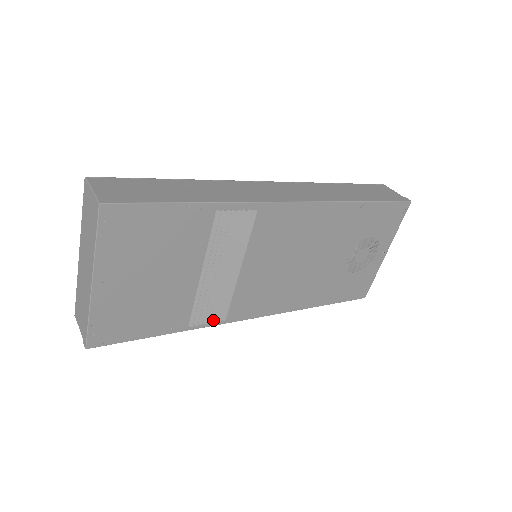
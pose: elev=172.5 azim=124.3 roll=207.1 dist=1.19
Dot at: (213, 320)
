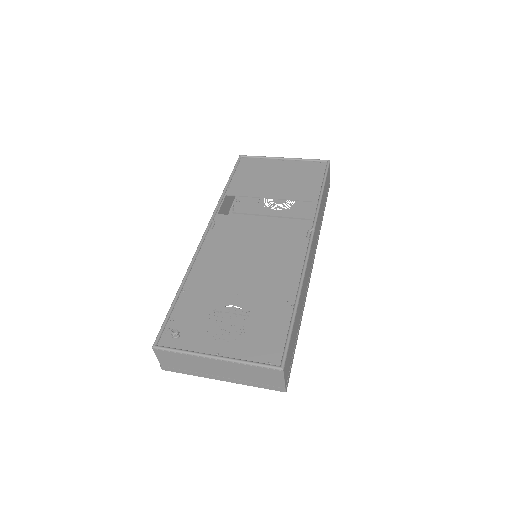
Dot at: occluded
